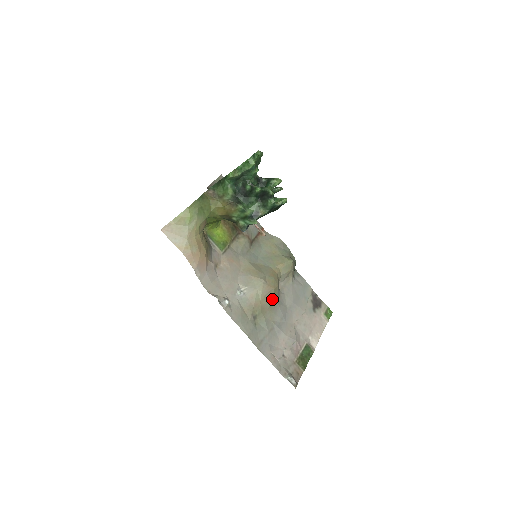
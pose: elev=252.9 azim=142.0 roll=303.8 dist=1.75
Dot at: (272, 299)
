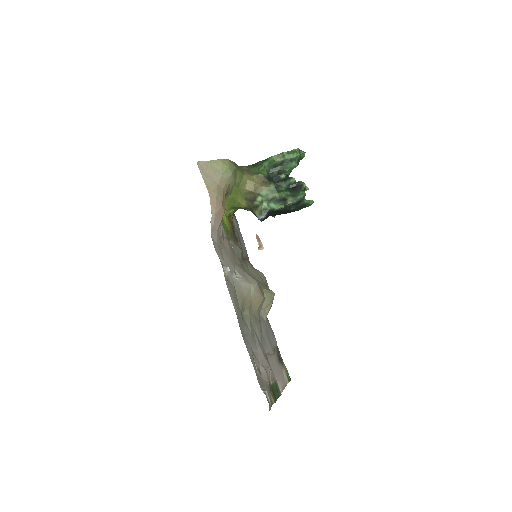
Dot at: (258, 308)
